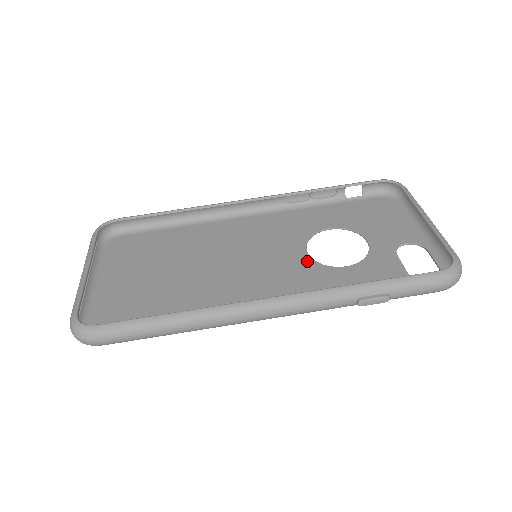
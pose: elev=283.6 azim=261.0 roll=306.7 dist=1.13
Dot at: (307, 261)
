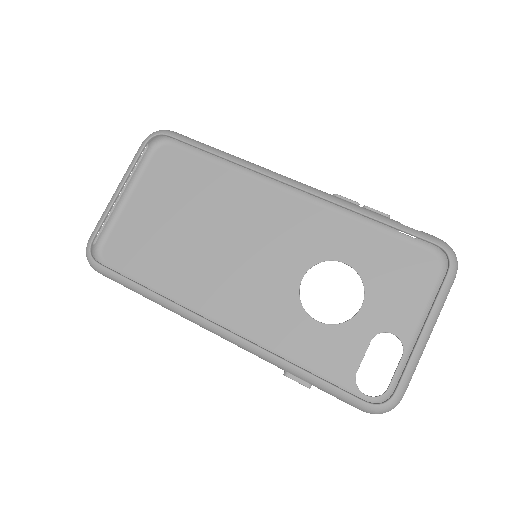
Dot at: (292, 291)
